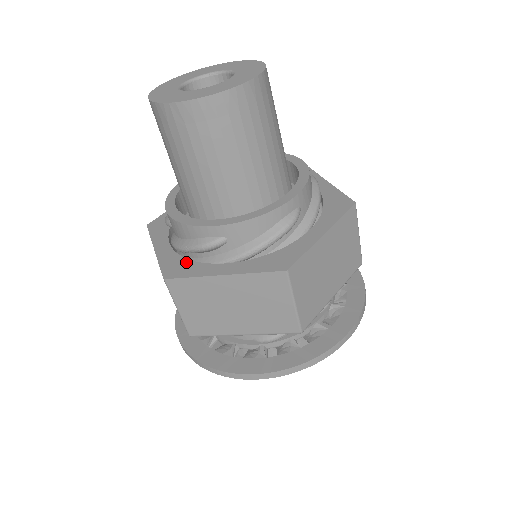
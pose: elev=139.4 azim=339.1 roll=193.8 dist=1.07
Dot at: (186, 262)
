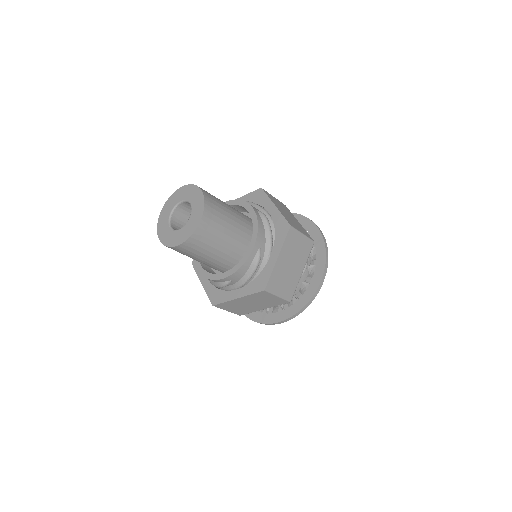
Dot at: (219, 292)
